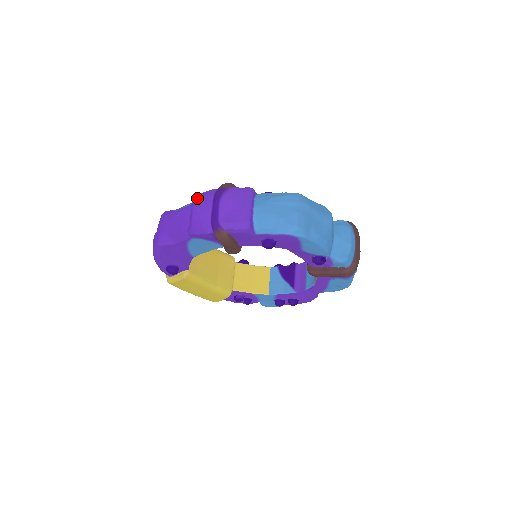
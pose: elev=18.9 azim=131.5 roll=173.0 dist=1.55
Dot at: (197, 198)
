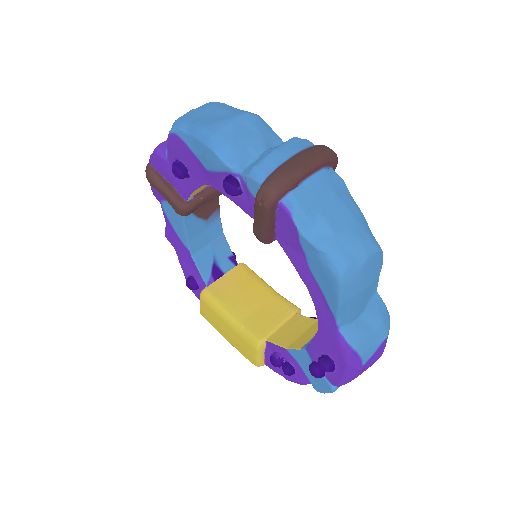
Dot at: occluded
